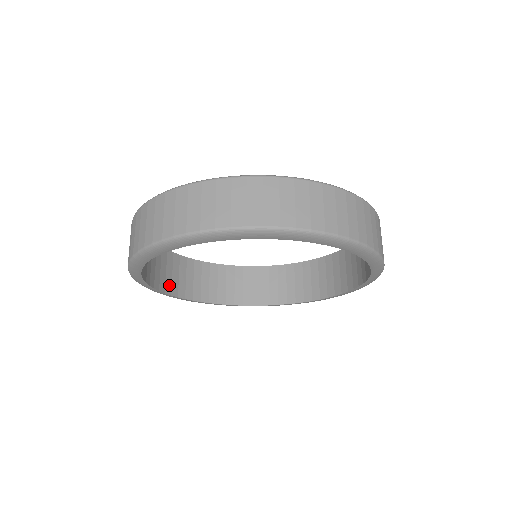
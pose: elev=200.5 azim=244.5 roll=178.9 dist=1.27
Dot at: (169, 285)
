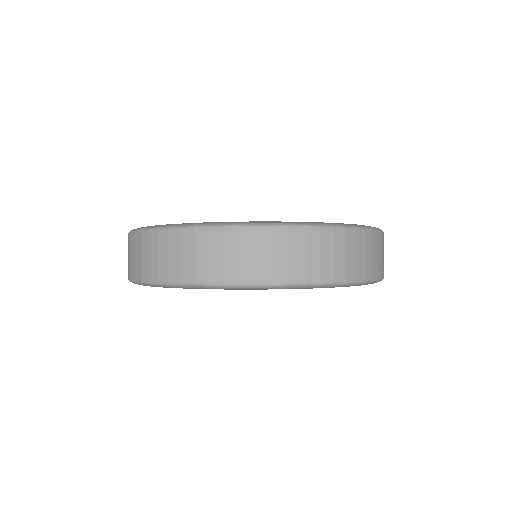
Dot at: occluded
